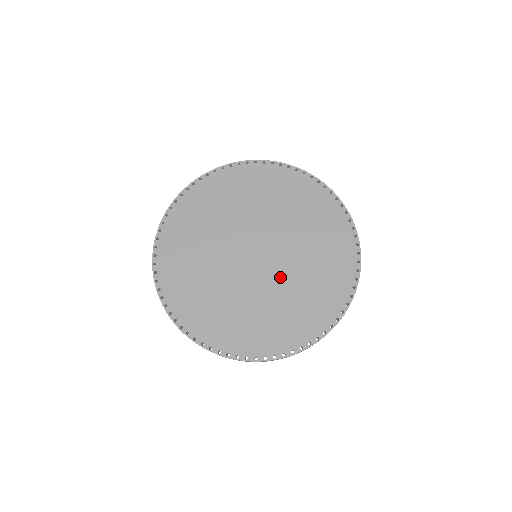
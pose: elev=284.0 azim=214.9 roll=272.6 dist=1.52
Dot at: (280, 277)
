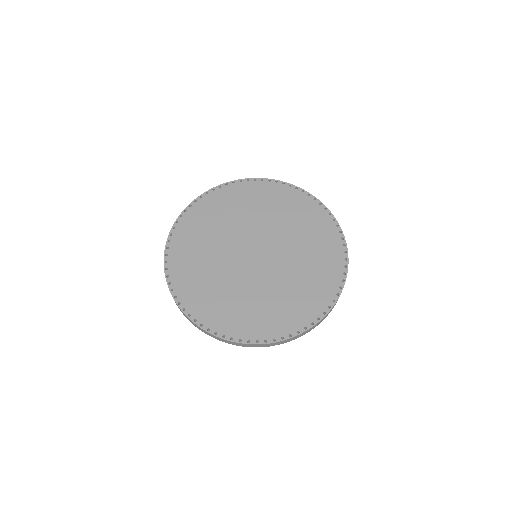
Dot at: (251, 280)
